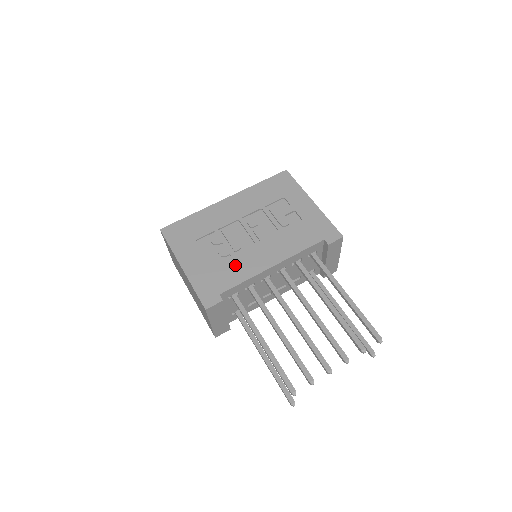
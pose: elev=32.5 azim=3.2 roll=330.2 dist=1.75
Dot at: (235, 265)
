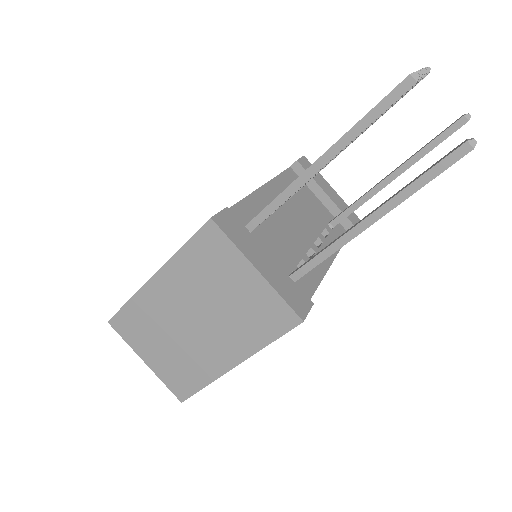
Dot at: occluded
